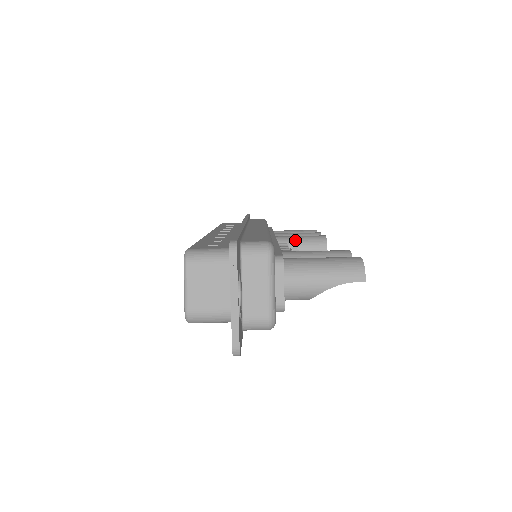
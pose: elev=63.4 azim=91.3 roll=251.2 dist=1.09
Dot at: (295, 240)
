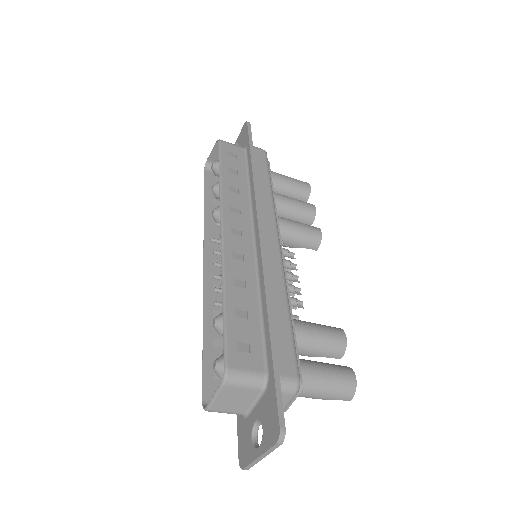
Dot at: (294, 233)
